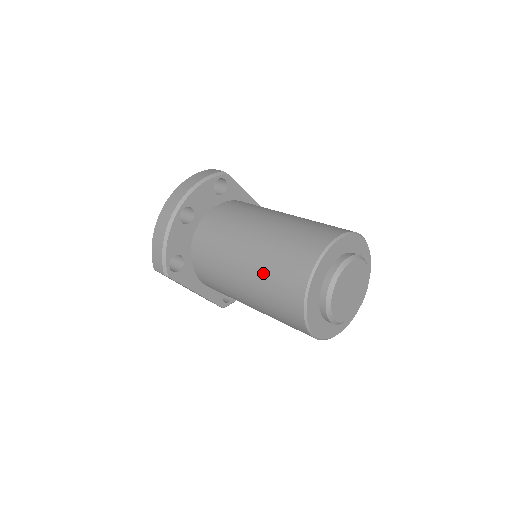
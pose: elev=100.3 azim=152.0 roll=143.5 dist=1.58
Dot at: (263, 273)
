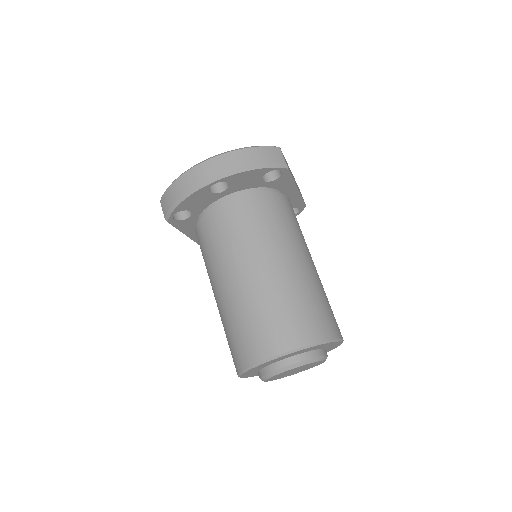
Dot at: (238, 311)
